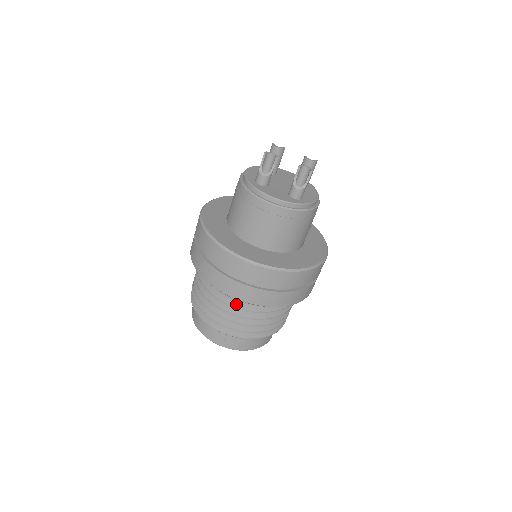
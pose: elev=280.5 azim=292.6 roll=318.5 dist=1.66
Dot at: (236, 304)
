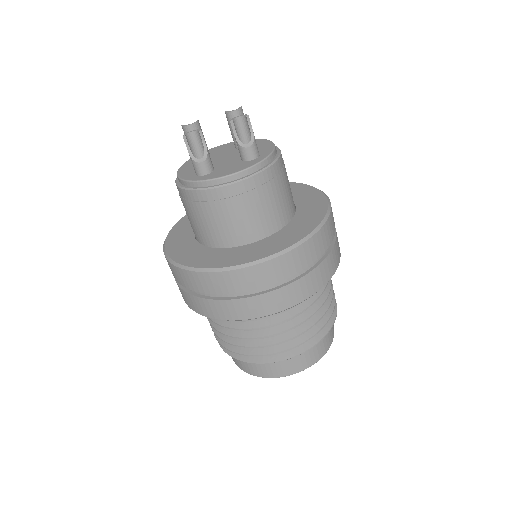
Dot at: (280, 318)
